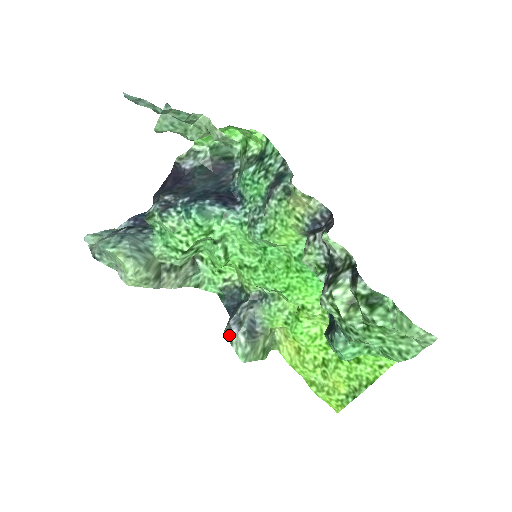
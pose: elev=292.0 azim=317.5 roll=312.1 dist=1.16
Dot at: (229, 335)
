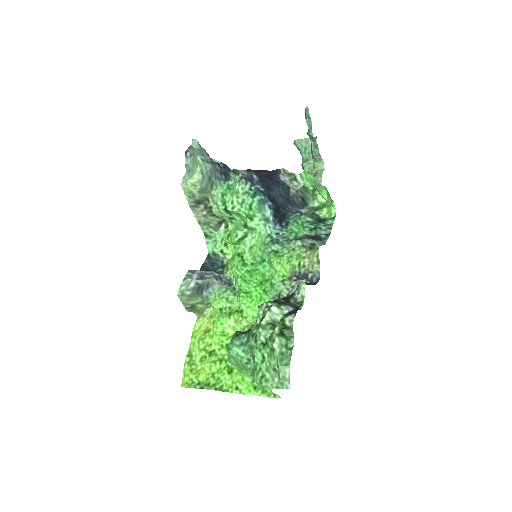
Dot at: (189, 275)
